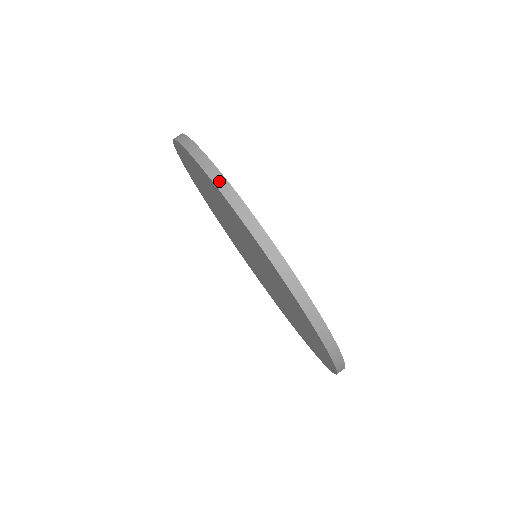
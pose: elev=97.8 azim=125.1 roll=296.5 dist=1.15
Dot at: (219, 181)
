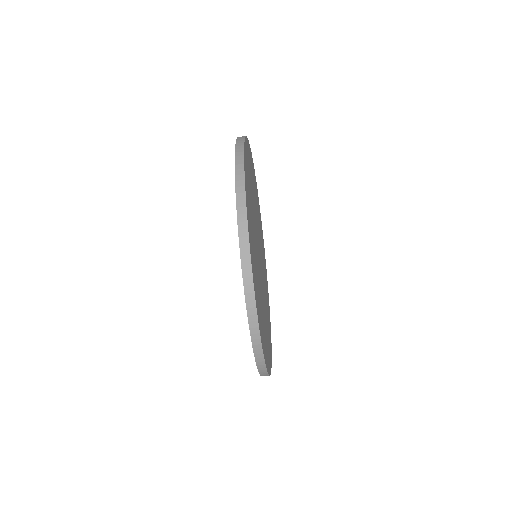
Dot at: (261, 369)
